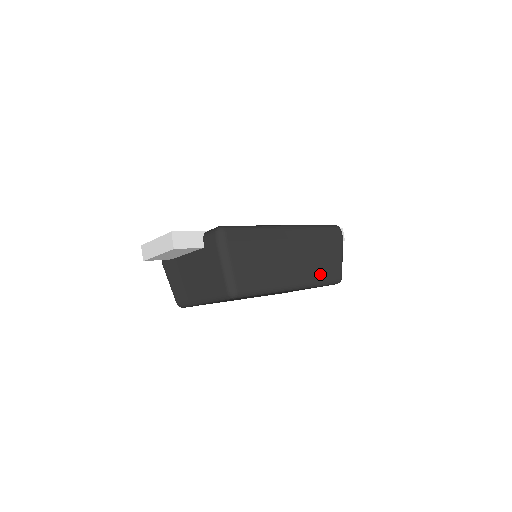
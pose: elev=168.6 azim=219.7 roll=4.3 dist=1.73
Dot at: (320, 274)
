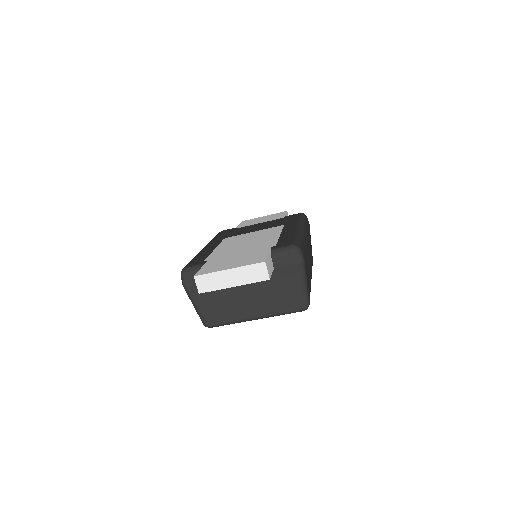
Dot at: occluded
